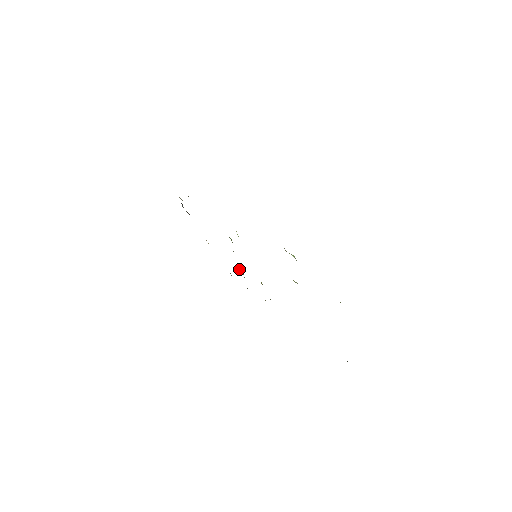
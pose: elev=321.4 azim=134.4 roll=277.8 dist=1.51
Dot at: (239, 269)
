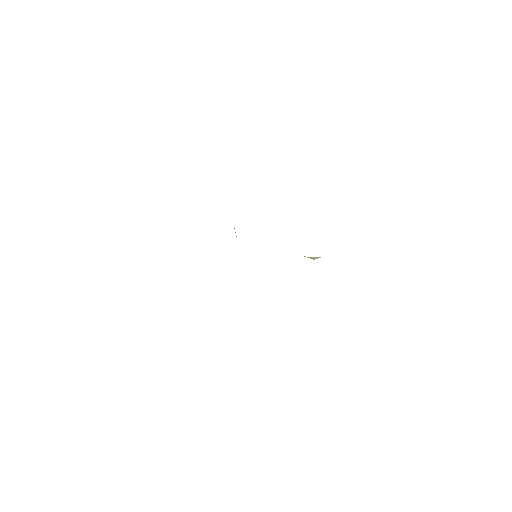
Dot at: occluded
